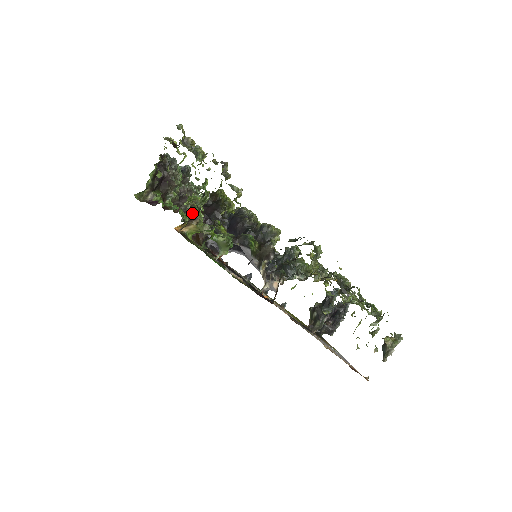
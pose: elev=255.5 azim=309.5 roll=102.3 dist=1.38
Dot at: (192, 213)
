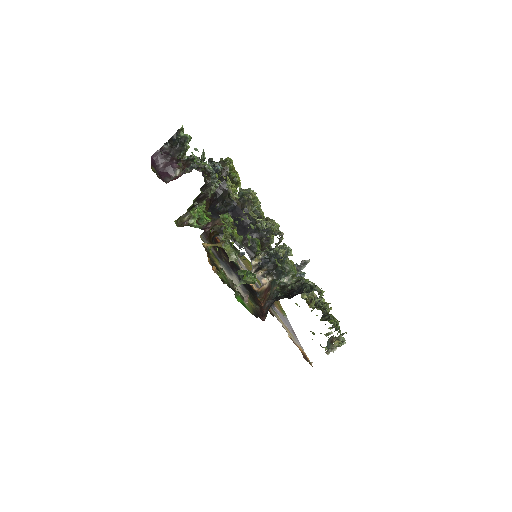
Dot at: occluded
